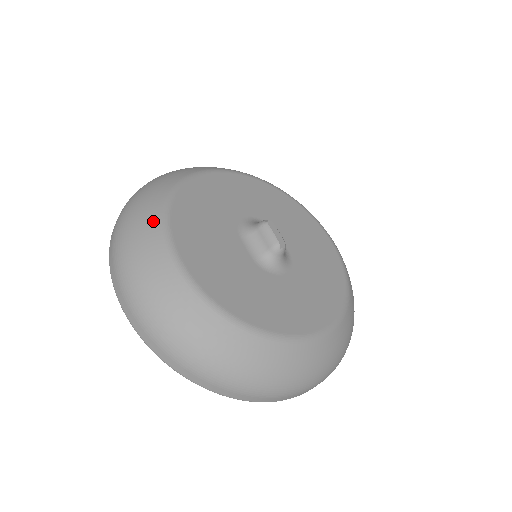
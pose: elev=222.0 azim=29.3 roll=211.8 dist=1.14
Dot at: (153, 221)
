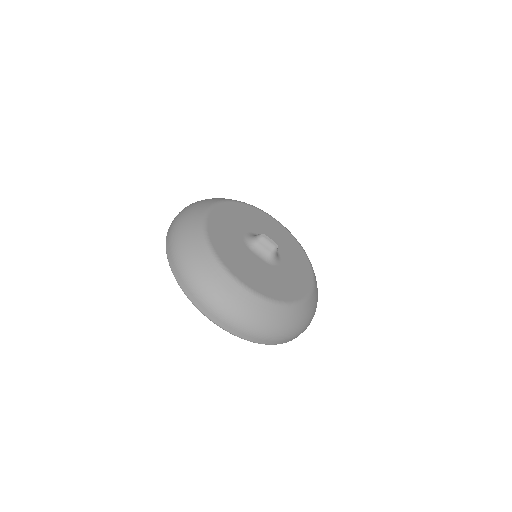
Dot at: (215, 269)
